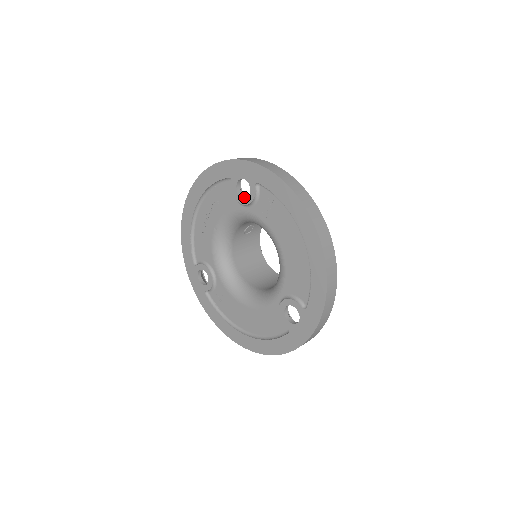
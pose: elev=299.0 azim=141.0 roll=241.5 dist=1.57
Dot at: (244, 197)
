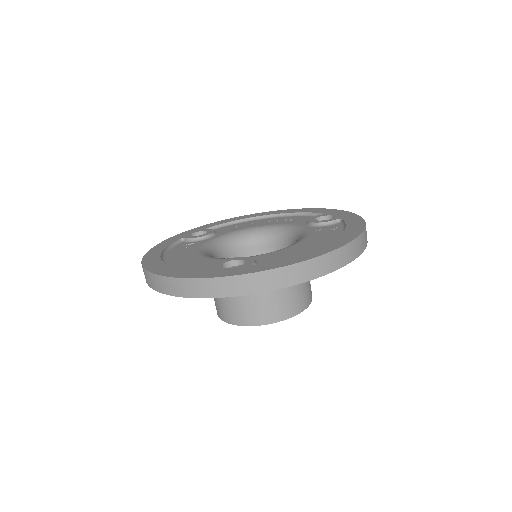
Dot at: occluded
